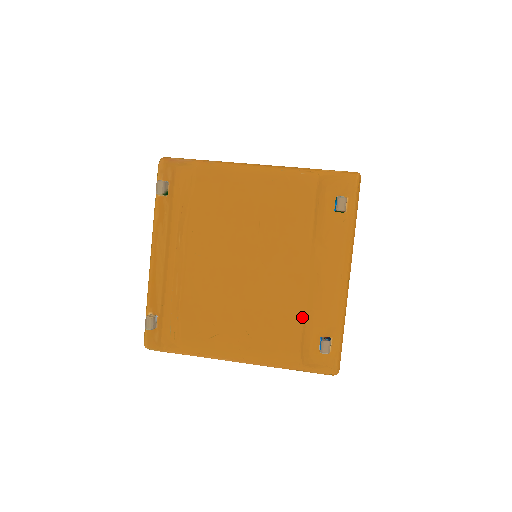
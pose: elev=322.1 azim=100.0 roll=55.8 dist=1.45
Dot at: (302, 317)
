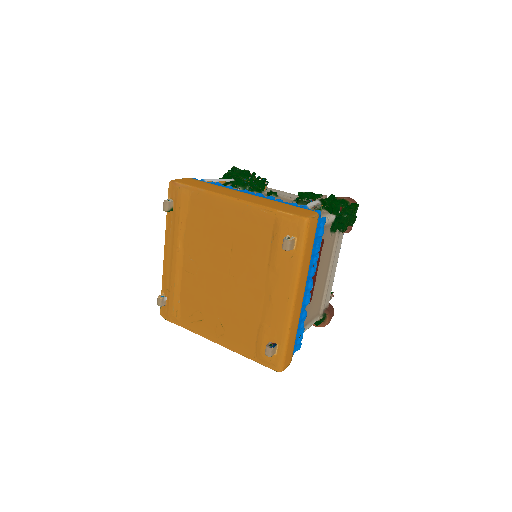
Dot at: (258, 323)
